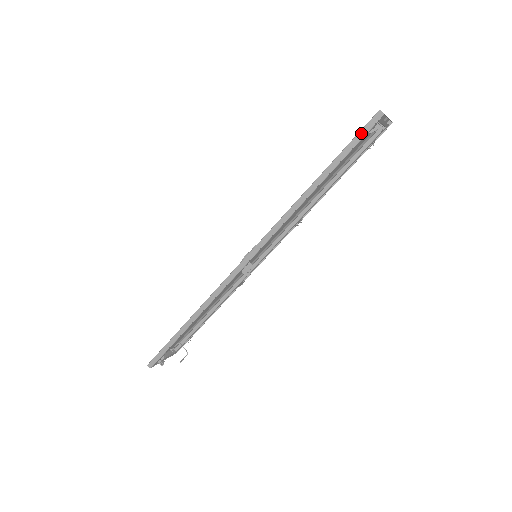
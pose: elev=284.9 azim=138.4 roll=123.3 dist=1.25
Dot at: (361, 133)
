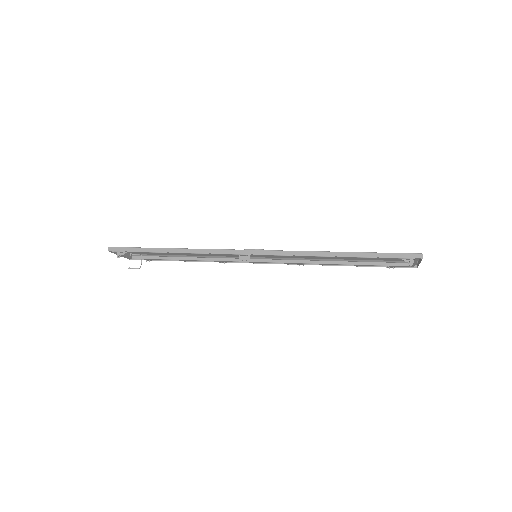
Dot at: (399, 255)
